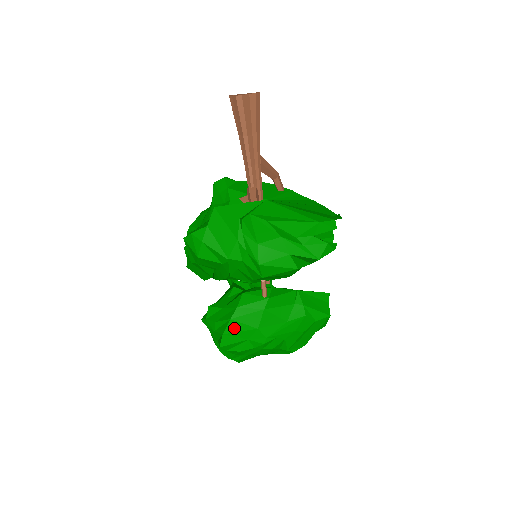
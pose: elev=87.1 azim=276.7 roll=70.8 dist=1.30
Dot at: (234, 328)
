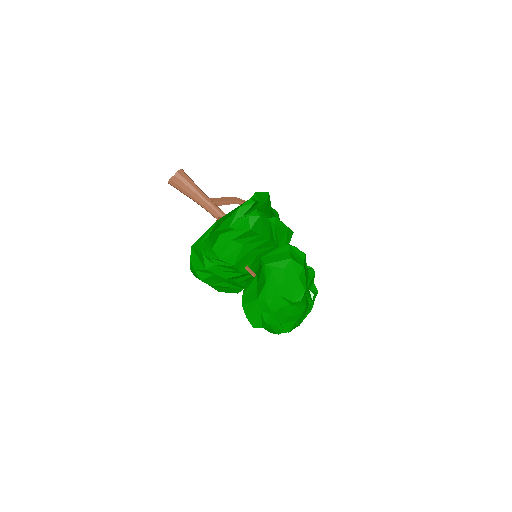
Dot at: (248, 309)
